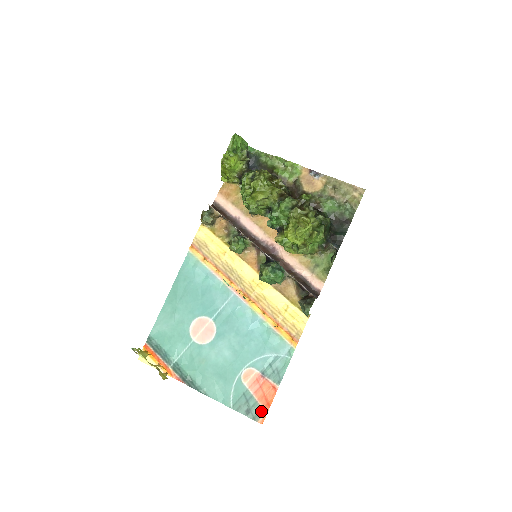
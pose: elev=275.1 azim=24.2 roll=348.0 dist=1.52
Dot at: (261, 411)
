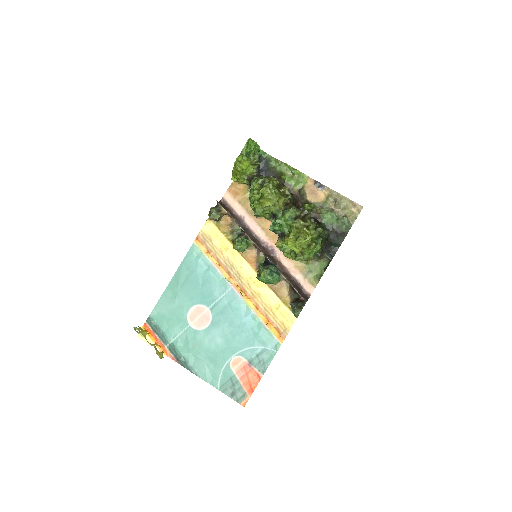
Dot at: (245, 395)
